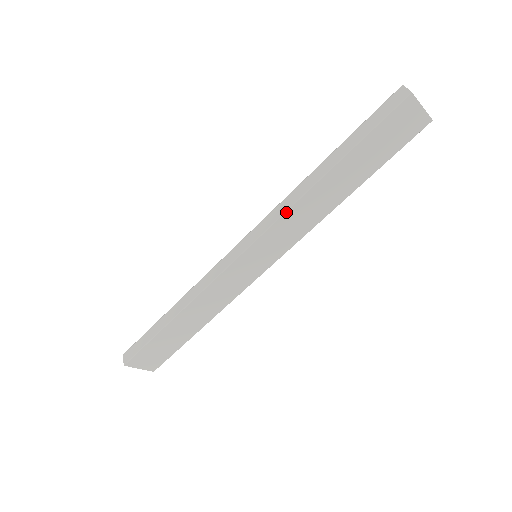
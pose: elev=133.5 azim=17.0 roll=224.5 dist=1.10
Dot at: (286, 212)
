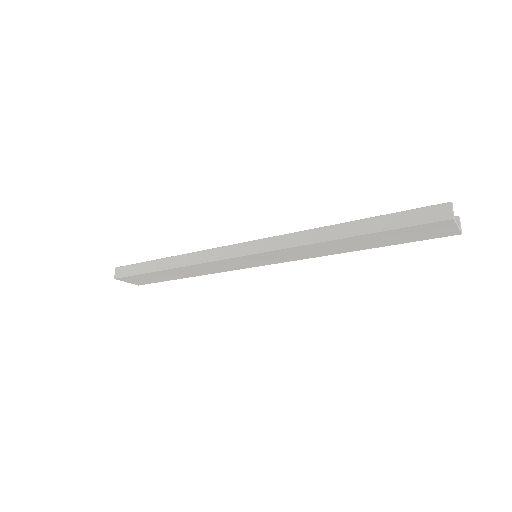
Dot at: (295, 247)
